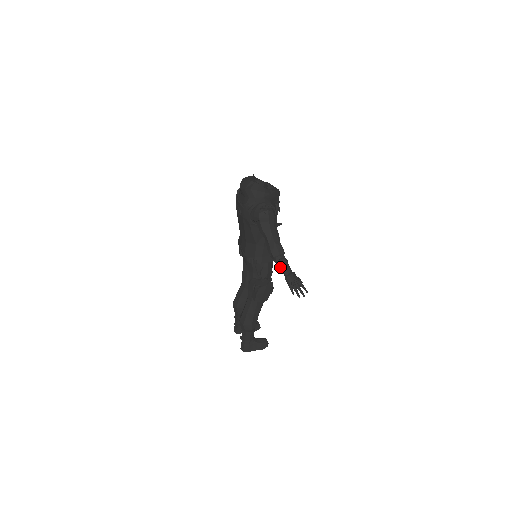
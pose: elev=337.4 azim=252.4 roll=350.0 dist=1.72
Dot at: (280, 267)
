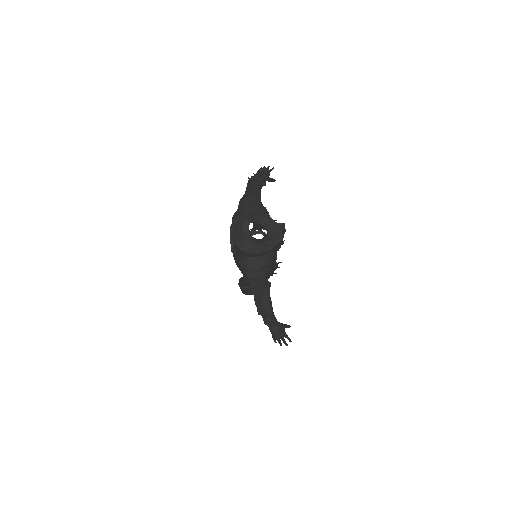
Dot at: occluded
